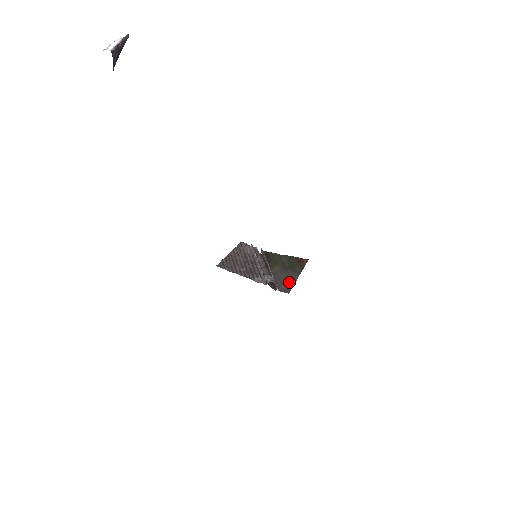
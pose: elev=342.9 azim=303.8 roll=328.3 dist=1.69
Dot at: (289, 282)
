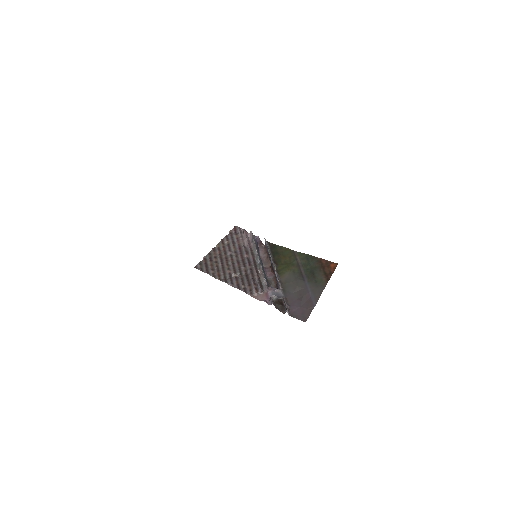
Dot at: (306, 301)
